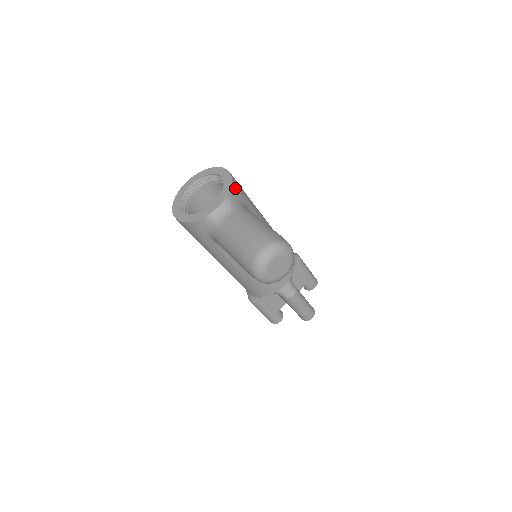
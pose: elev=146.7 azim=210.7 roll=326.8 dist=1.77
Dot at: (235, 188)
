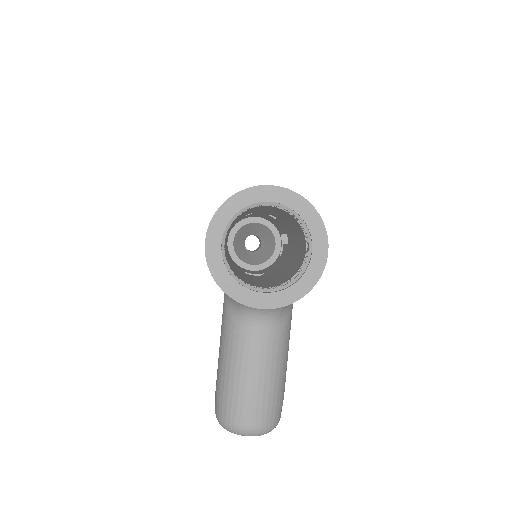
Dot at: occluded
